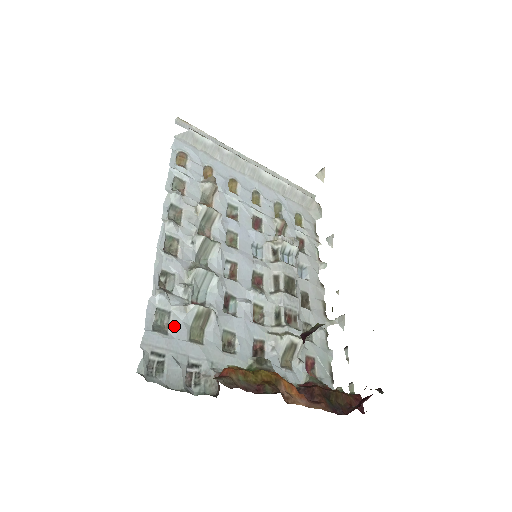
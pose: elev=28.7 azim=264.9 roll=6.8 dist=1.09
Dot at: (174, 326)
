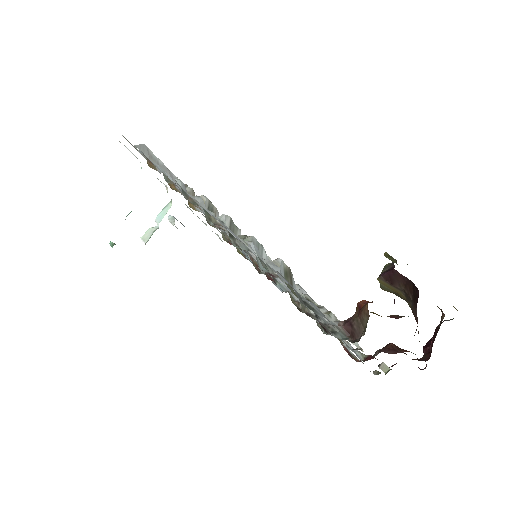
Dot at: (280, 276)
